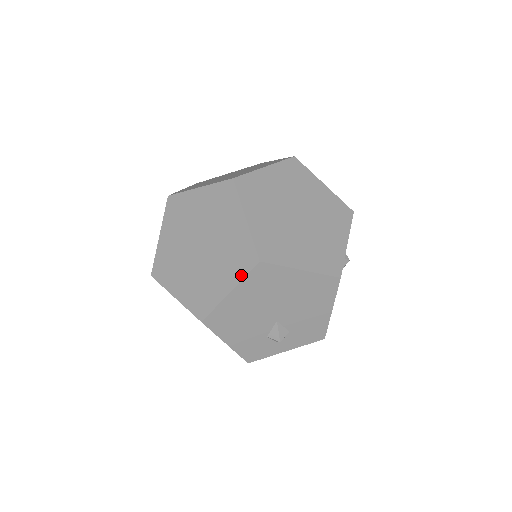
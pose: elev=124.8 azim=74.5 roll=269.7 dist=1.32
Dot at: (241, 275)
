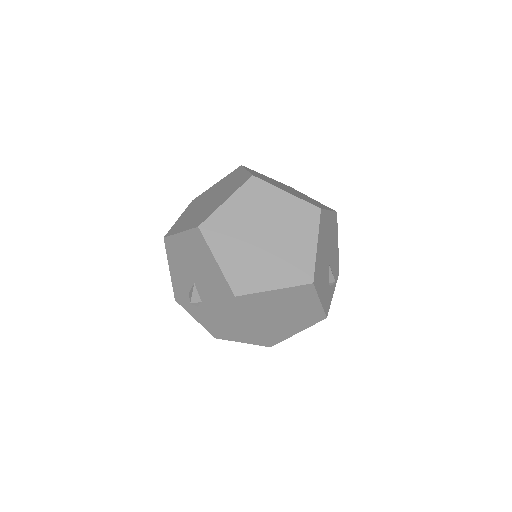
Dot at: (316, 227)
